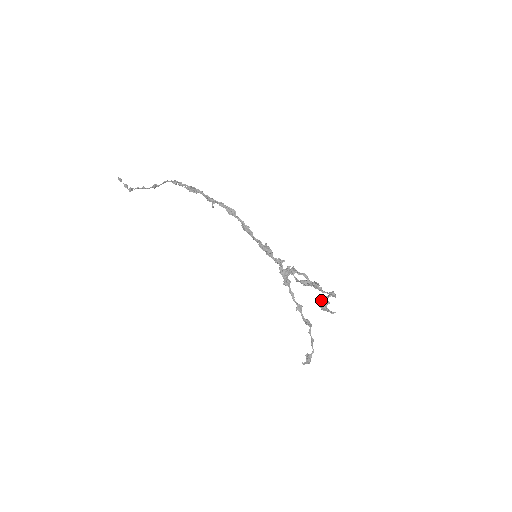
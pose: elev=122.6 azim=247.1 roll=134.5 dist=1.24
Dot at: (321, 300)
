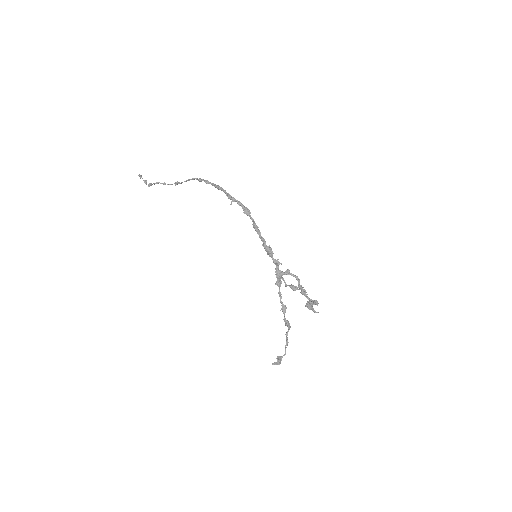
Dot at: occluded
